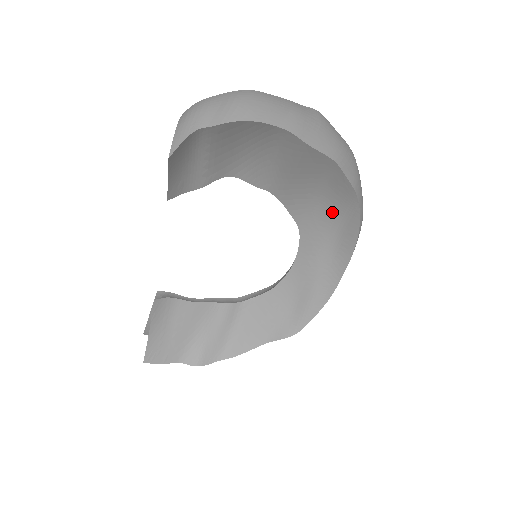
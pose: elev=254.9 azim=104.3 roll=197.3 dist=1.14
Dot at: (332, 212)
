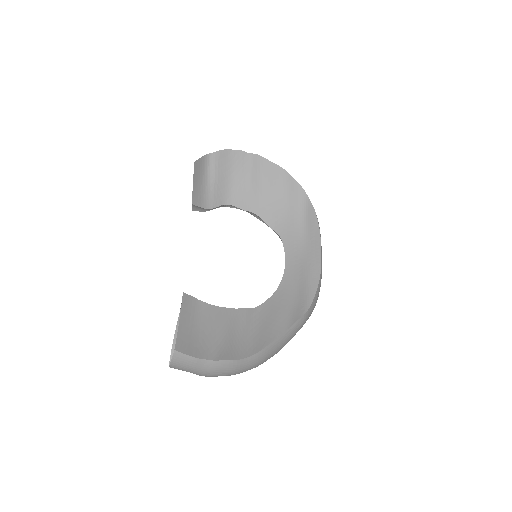
Dot at: (296, 213)
